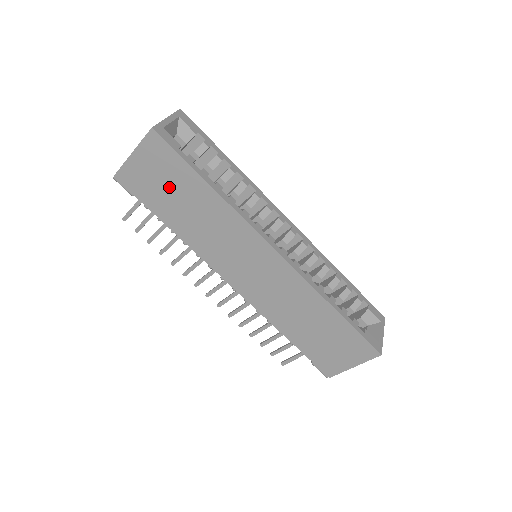
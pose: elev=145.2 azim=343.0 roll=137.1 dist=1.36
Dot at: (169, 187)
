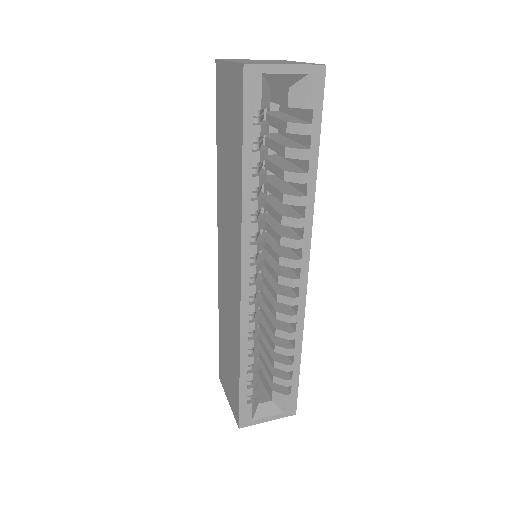
Dot at: (229, 128)
